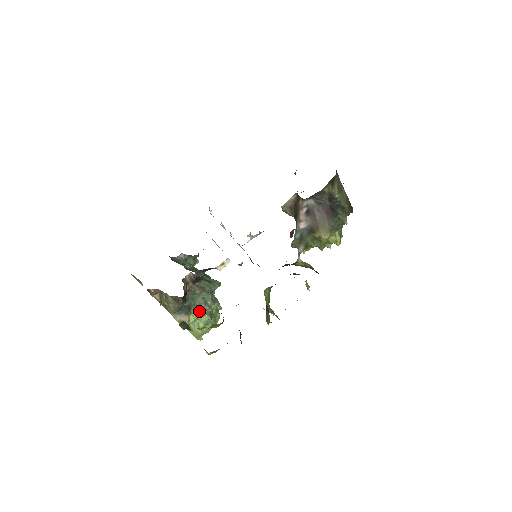
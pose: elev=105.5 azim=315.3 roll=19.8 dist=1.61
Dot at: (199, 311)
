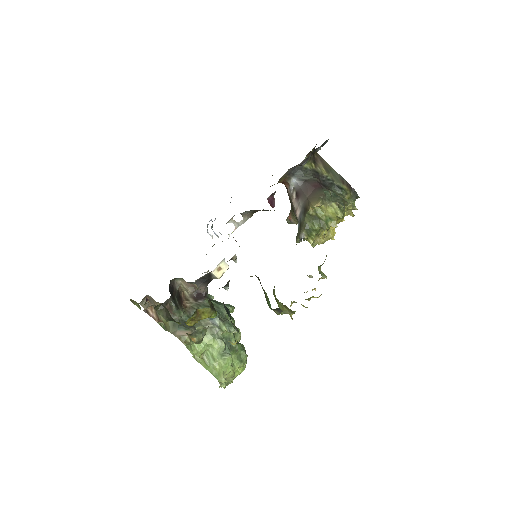
Dot at: (207, 333)
